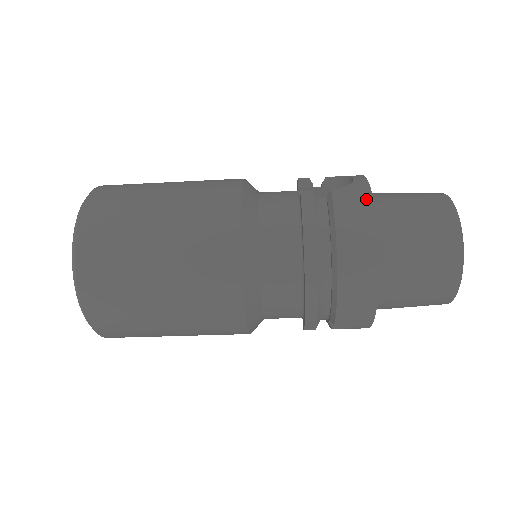
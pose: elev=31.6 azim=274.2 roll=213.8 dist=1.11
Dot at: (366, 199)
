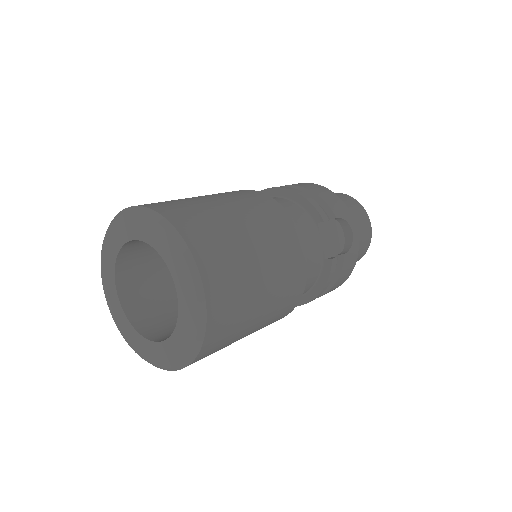
Dot at: (355, 261)
